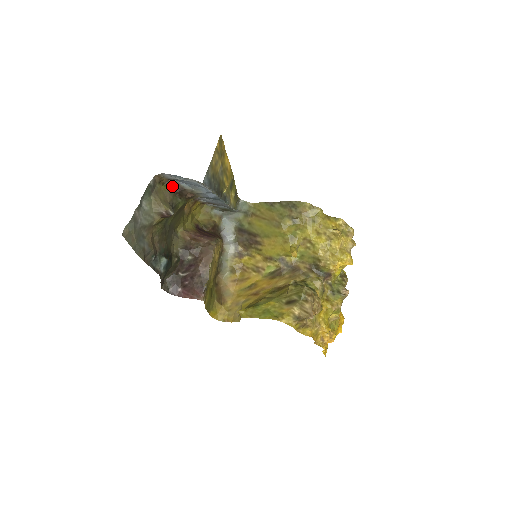
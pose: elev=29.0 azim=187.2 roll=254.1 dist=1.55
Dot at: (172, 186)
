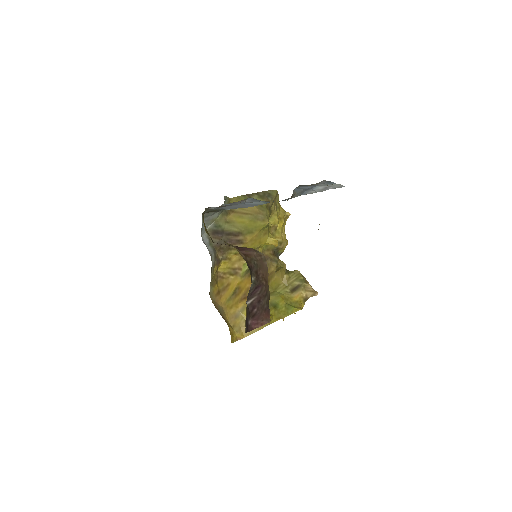
Dot at: occluded
